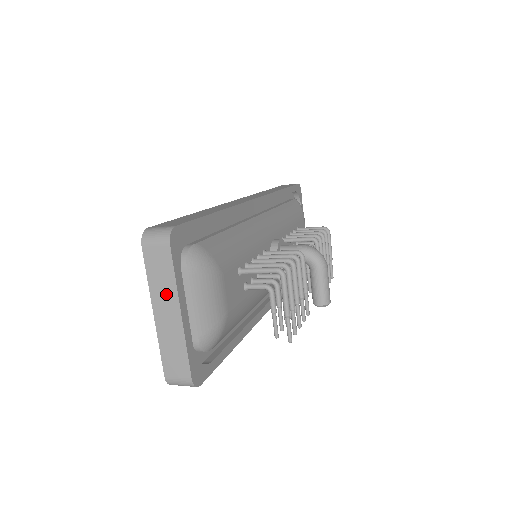
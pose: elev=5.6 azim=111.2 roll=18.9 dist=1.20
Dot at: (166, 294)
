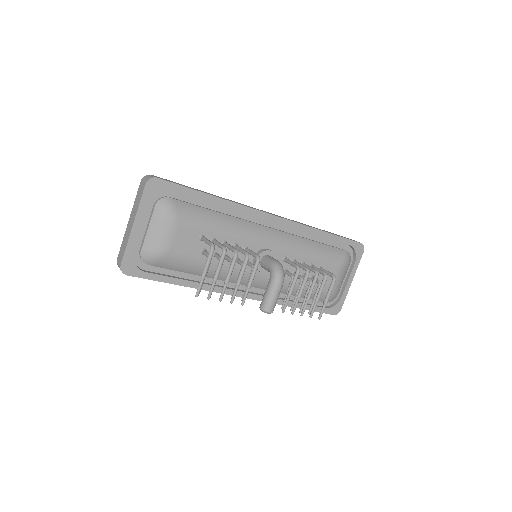
Dot at: (135, 211)
